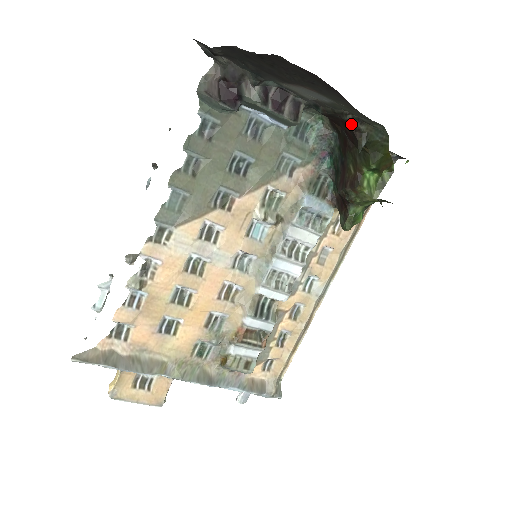
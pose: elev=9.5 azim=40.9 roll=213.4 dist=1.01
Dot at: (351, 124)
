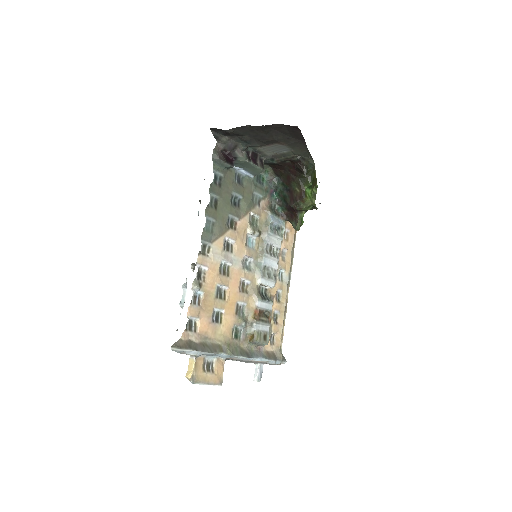
Dot at: (299, 162)
